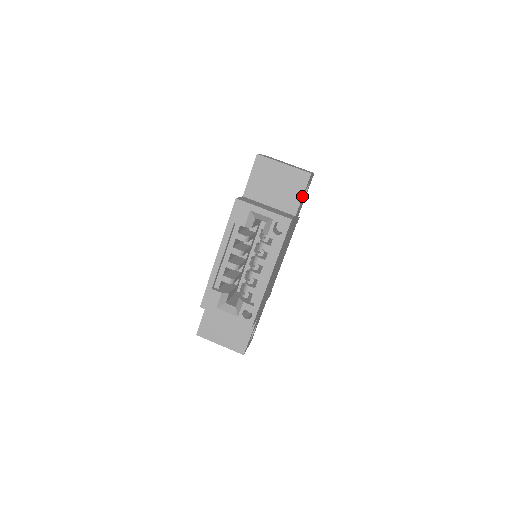
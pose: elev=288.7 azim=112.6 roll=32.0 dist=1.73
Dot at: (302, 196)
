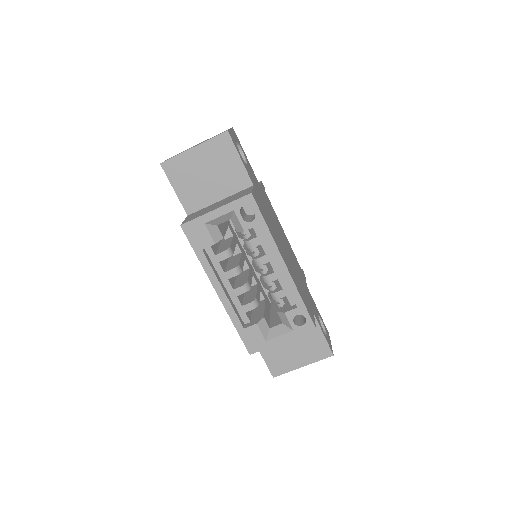
Dot at: (240, 160)
